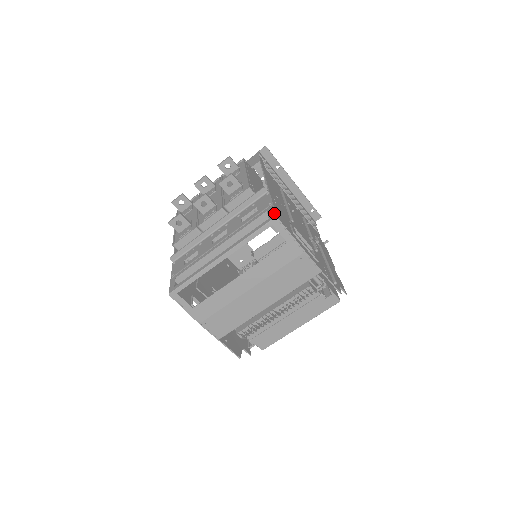
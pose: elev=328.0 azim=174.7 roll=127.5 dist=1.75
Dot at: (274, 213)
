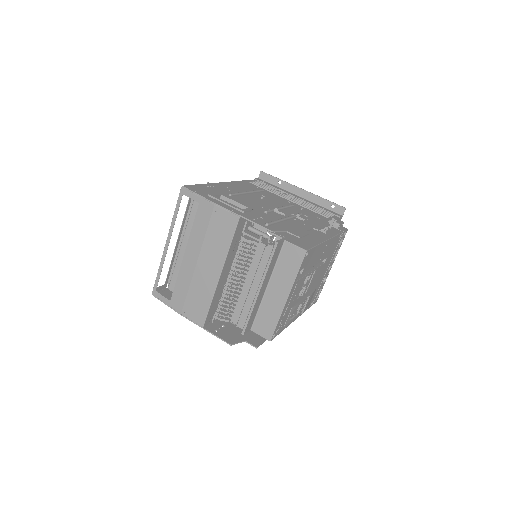
Dot at: (186, 186)
